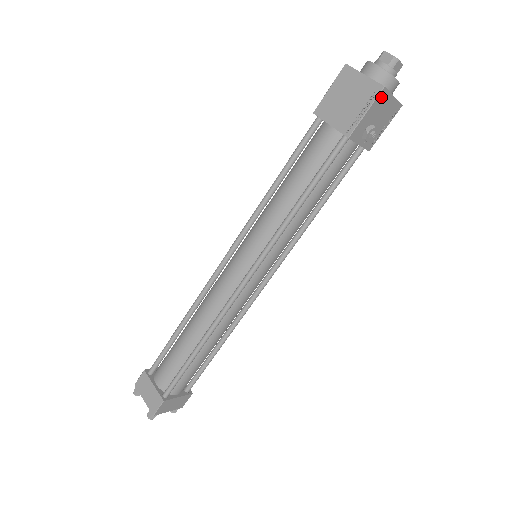
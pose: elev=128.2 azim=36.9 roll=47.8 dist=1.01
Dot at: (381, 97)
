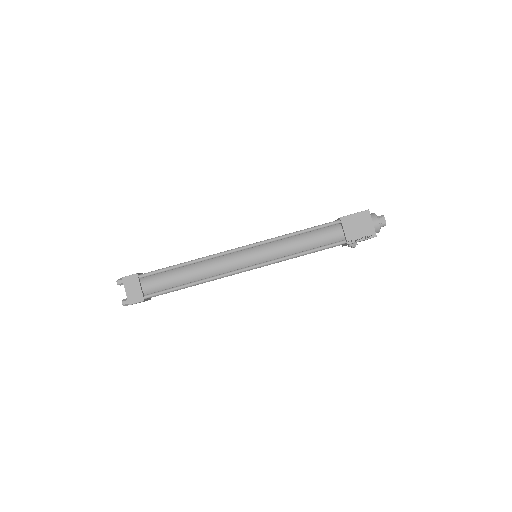
Dot at: occluded
